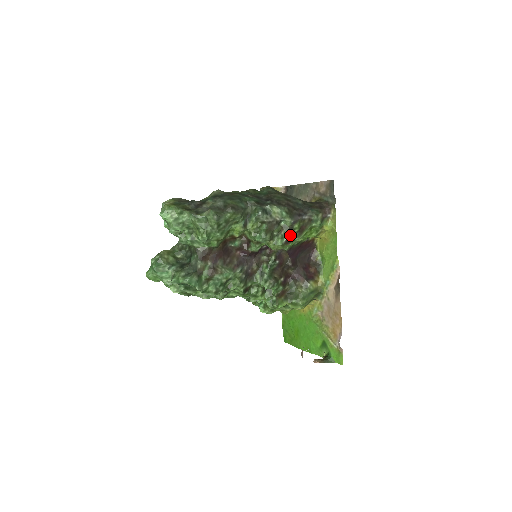
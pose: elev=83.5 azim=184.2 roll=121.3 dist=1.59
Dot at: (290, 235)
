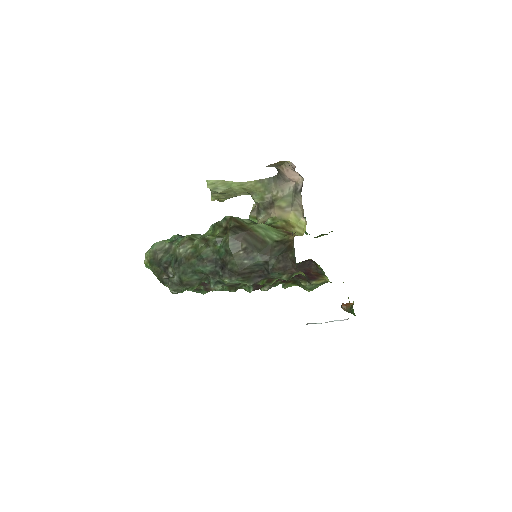
Dot at: (258, 285)
